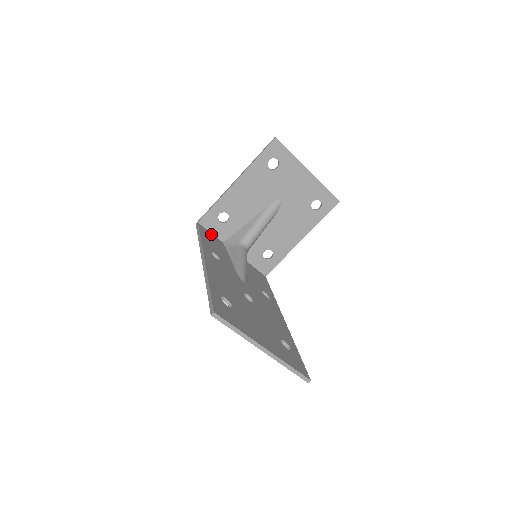
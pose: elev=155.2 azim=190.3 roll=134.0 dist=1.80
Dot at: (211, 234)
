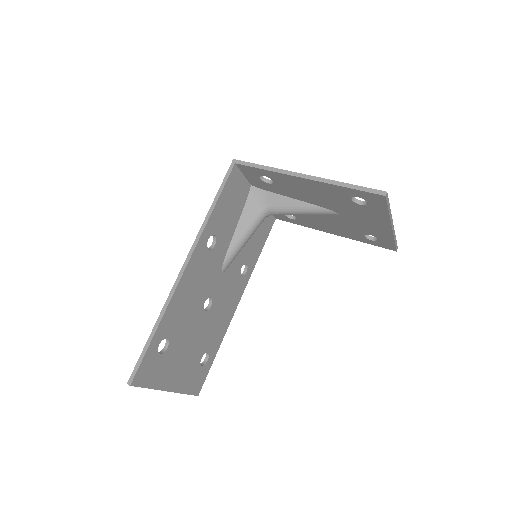
Dot at: (242, 179)
